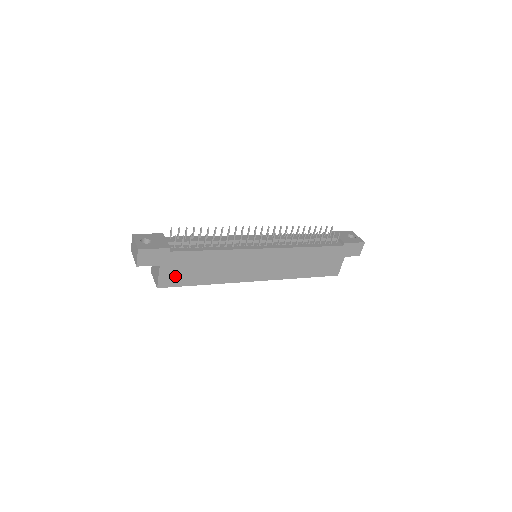
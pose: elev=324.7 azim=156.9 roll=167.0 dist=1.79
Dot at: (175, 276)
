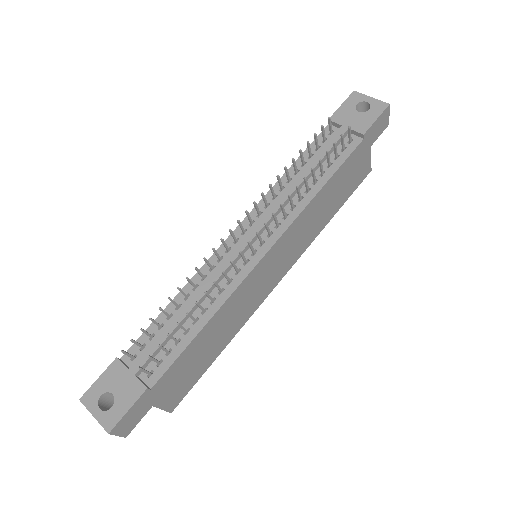
Dot at: (180, 387)
